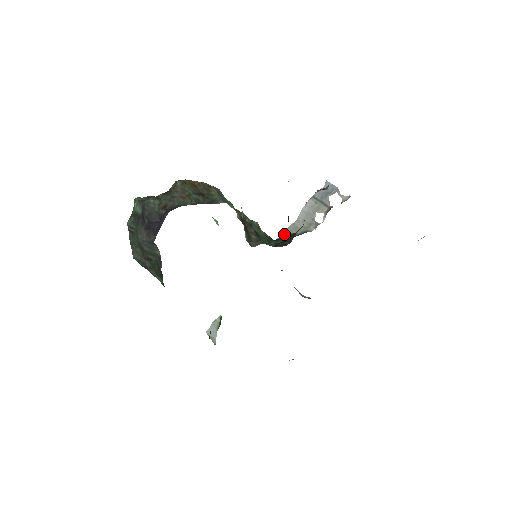
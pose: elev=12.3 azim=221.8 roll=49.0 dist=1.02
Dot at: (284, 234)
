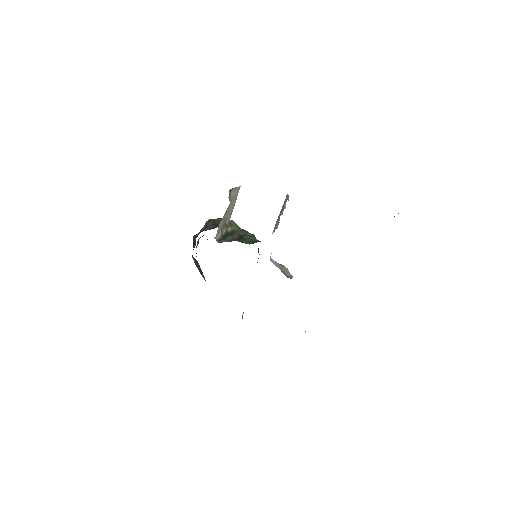
Dot at: occluded
